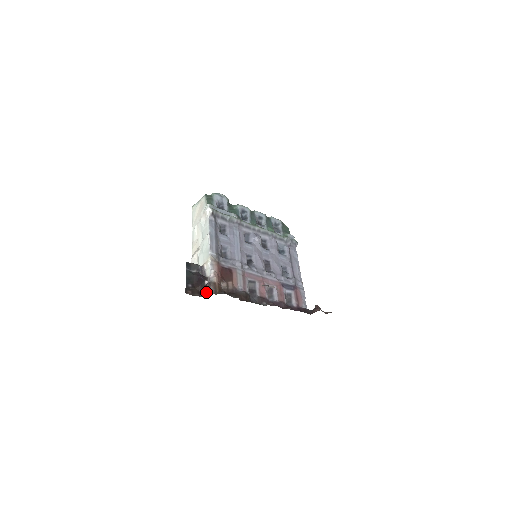
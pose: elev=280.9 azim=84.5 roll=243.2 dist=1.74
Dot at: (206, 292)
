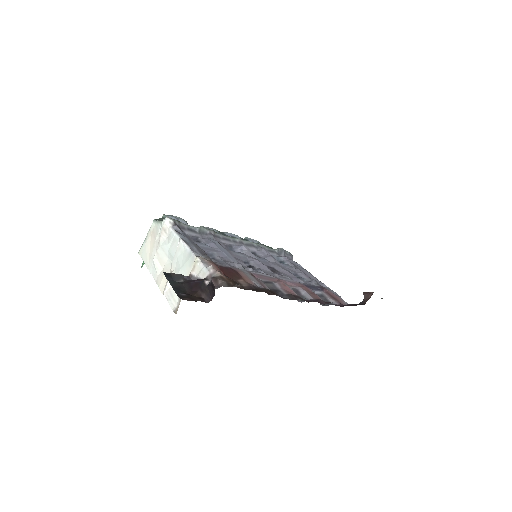
Dot at: (214, 289)
